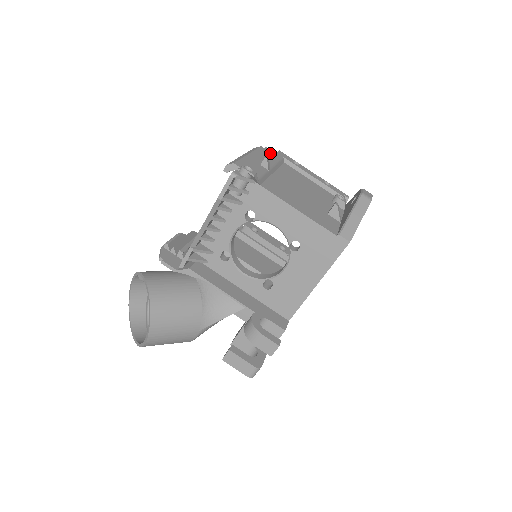
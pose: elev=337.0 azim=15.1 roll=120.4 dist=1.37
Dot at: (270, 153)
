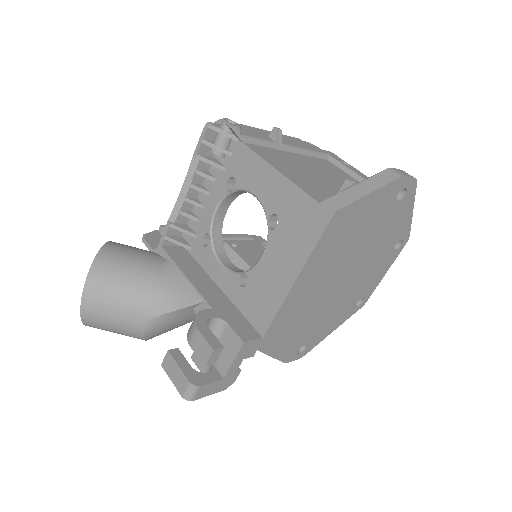
Dot at: (307, 145)
